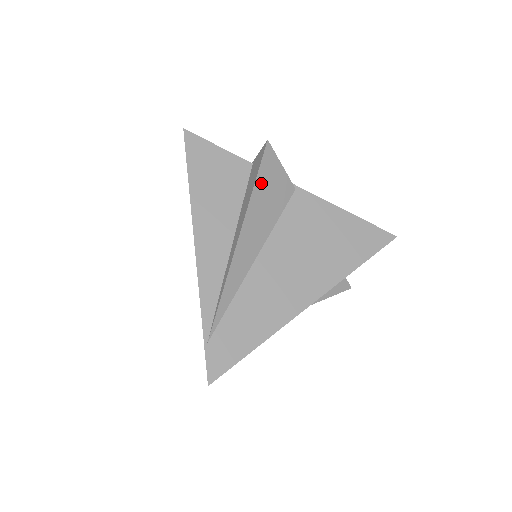
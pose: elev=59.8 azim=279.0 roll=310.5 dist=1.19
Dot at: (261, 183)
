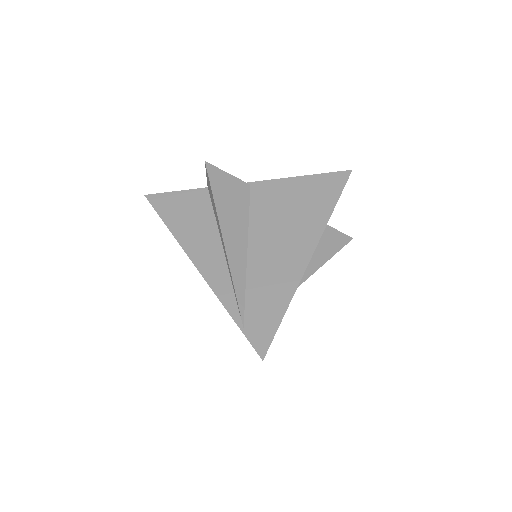
Dot at: (218, 192)
